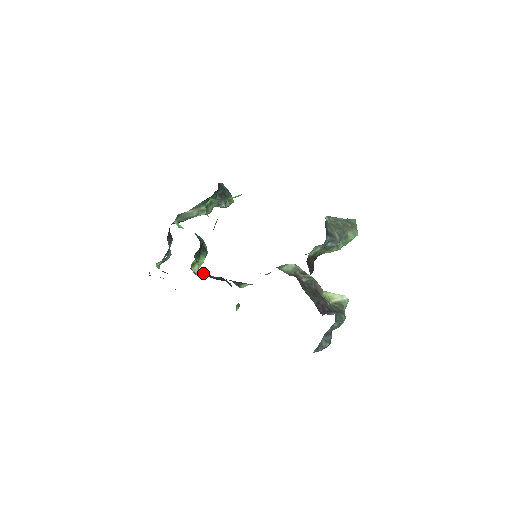
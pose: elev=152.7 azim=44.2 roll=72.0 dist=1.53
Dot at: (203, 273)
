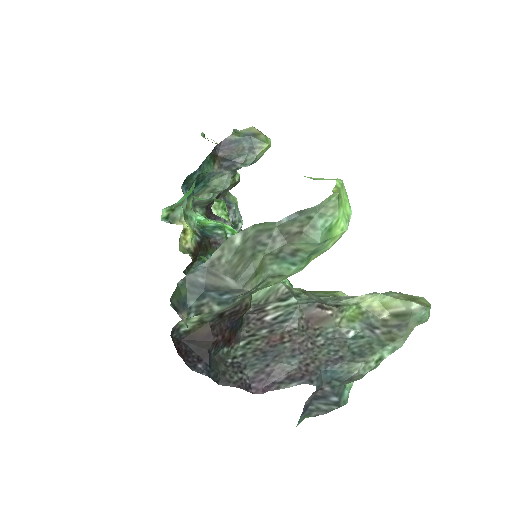
Dot at: occluded
